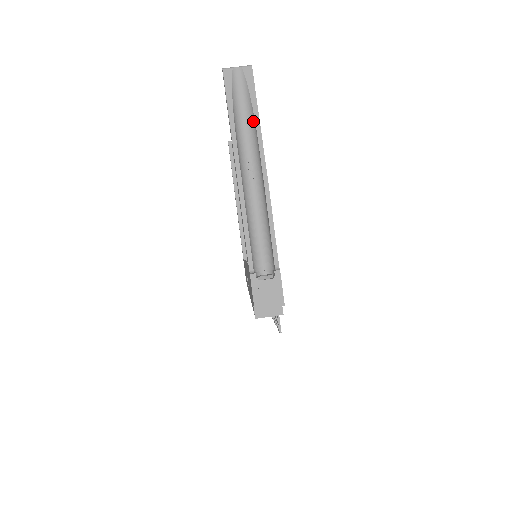
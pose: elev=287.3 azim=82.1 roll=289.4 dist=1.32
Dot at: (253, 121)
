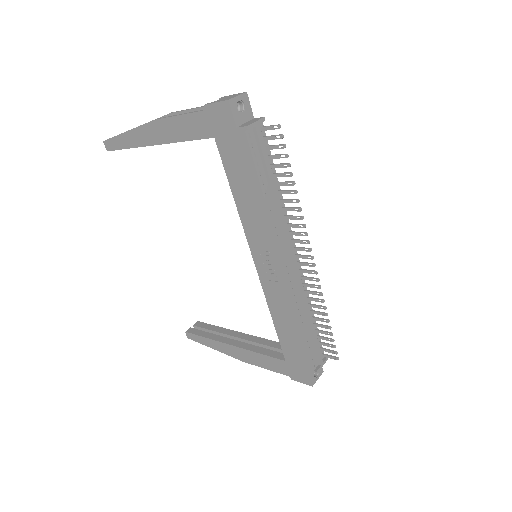
Dot at: occluded
